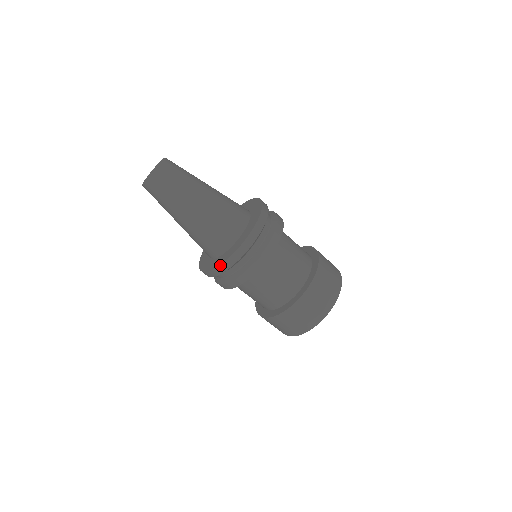
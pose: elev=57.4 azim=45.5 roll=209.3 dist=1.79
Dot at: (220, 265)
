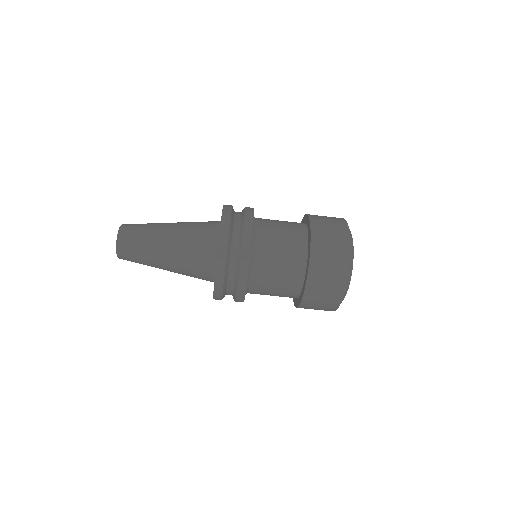
Dot at: occluded
